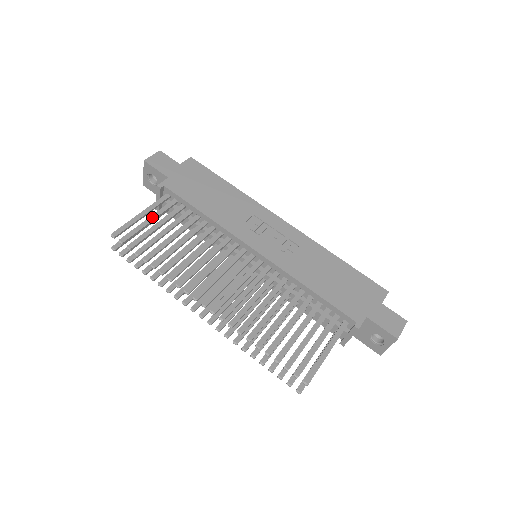
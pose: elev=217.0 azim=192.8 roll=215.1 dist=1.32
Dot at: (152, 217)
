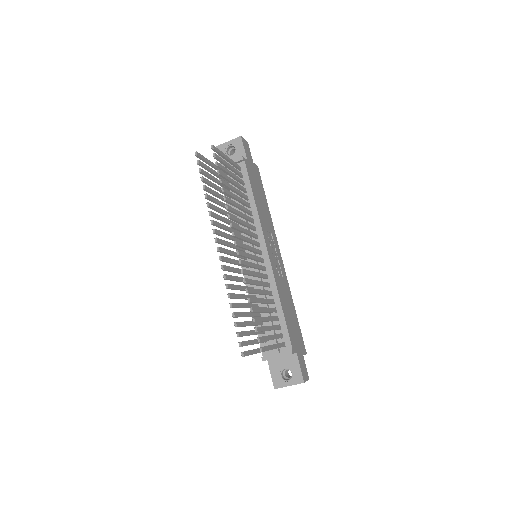
Dot at: (231, 166)
